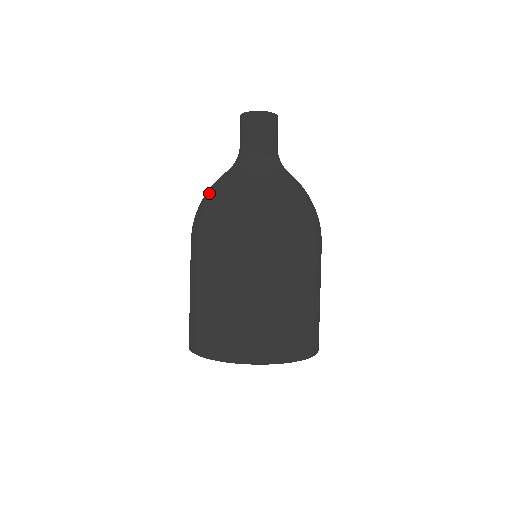
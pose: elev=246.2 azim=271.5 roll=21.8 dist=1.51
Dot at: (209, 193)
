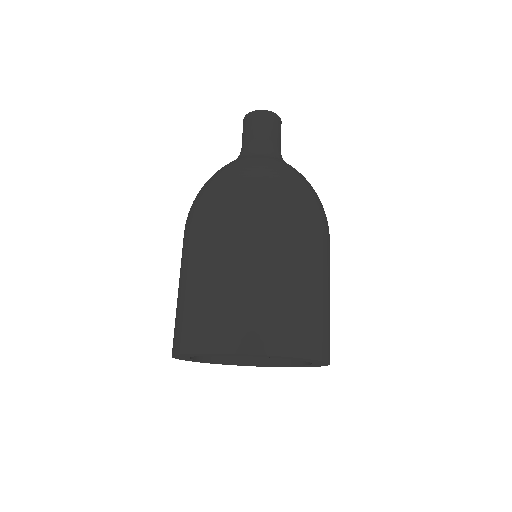
Dot at: occluded
